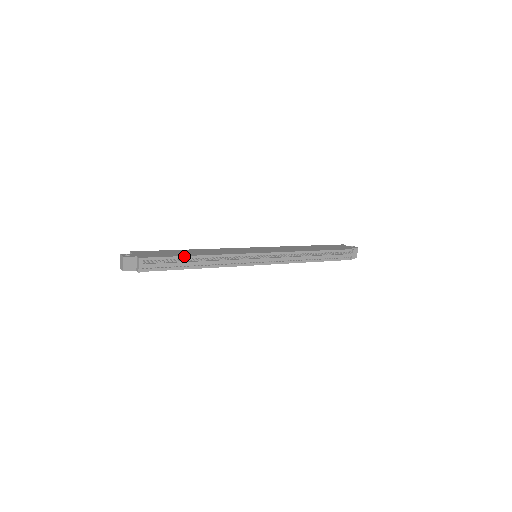
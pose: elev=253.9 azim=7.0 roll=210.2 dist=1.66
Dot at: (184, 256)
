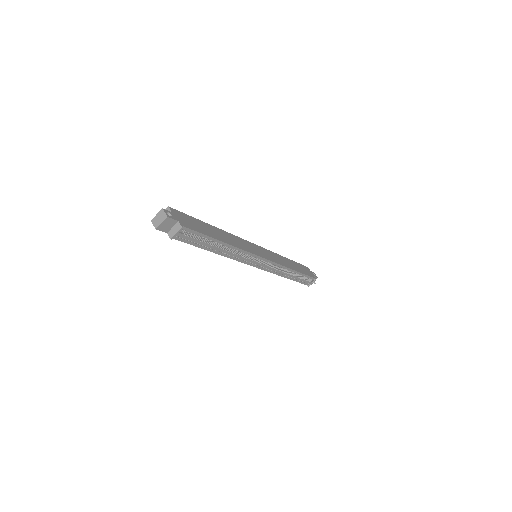
Dot at: (215, 239)
